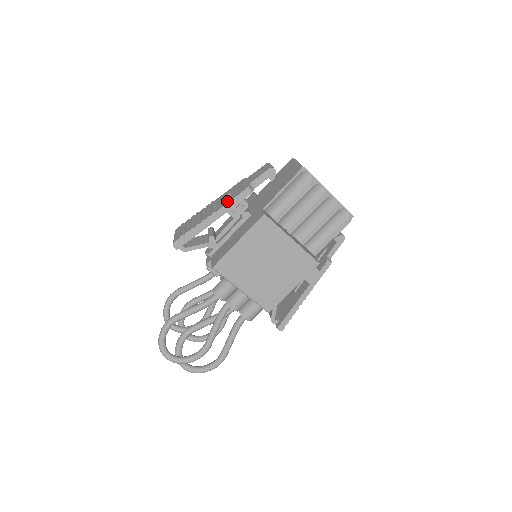
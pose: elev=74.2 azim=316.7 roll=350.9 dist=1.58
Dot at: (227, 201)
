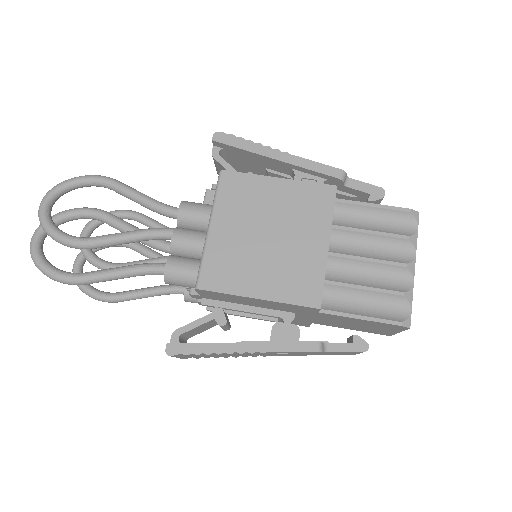
Dot at: (310, 162)
